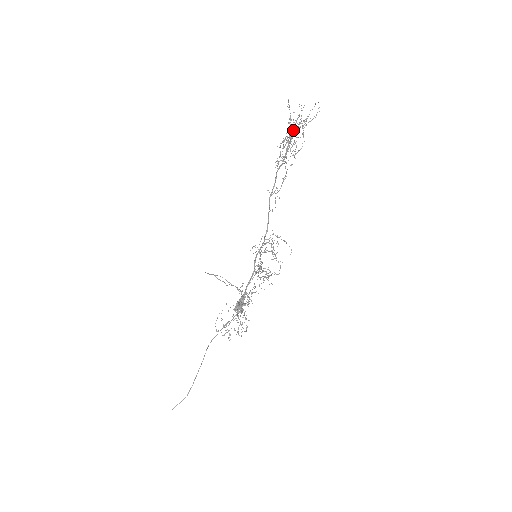
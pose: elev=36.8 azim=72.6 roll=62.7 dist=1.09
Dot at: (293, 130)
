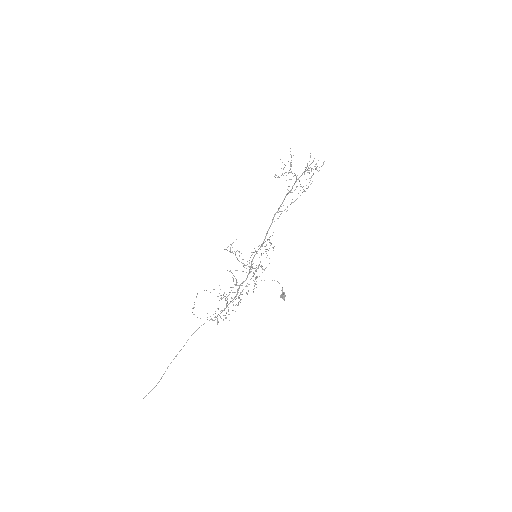
Dot at: (309, 172)
